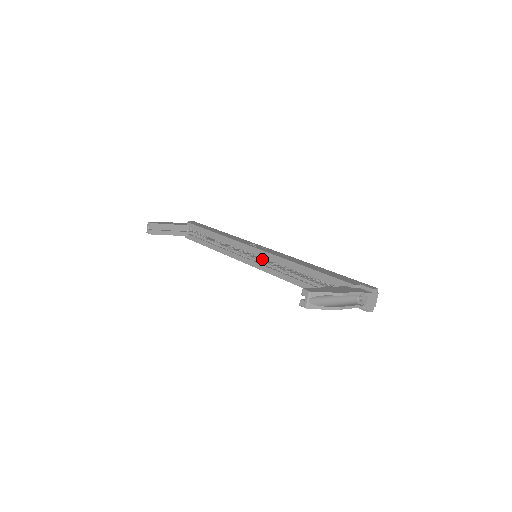
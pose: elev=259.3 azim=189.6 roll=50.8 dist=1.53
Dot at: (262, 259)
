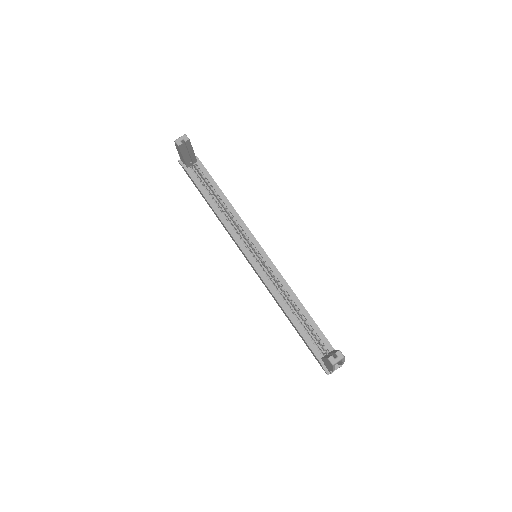
Dot at: (260, 263)
